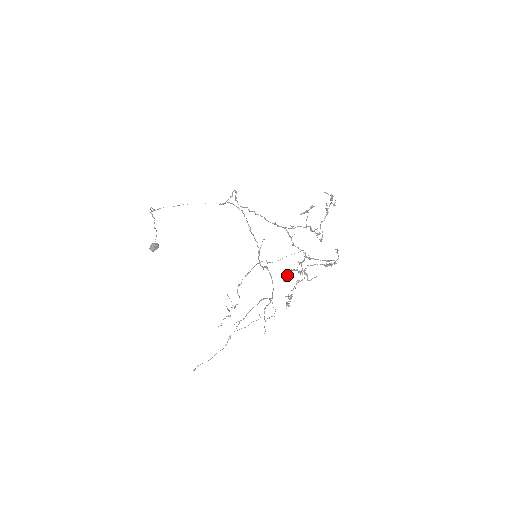
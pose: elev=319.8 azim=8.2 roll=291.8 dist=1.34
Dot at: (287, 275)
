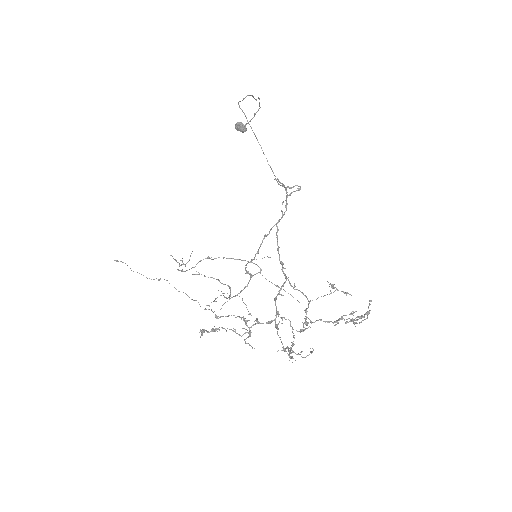
Dot at: (225, 316)
